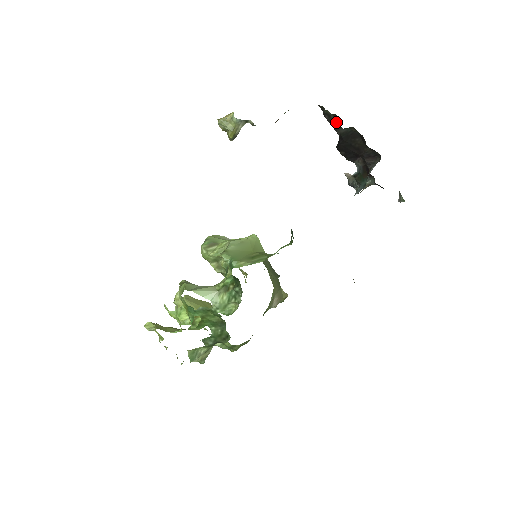
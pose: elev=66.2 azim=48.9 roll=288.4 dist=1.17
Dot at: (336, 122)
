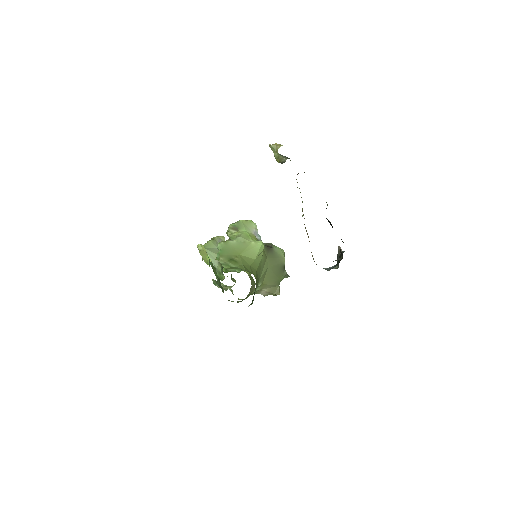
Dot at: occluded
